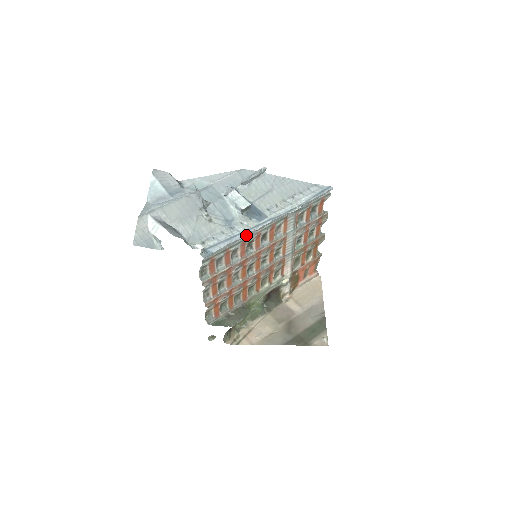
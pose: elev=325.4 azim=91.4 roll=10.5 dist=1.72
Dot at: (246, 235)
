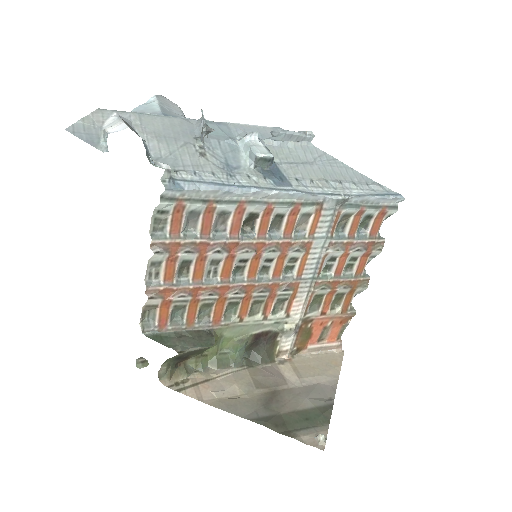
Dot at: (249, 193)
